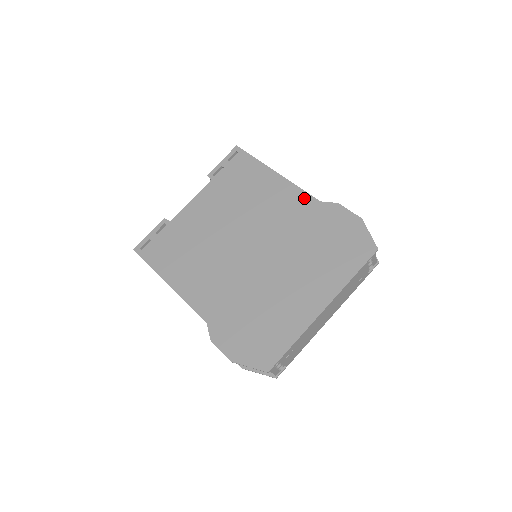
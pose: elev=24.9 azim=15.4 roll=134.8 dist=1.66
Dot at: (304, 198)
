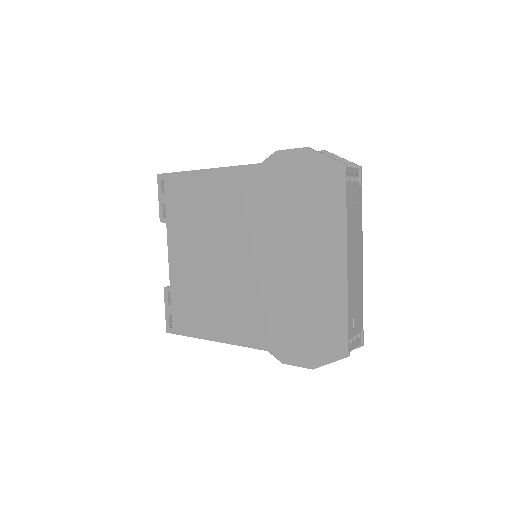
Dot at: (245, 173)
